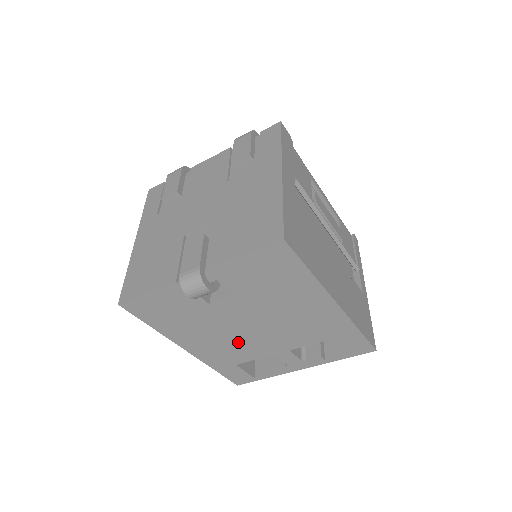
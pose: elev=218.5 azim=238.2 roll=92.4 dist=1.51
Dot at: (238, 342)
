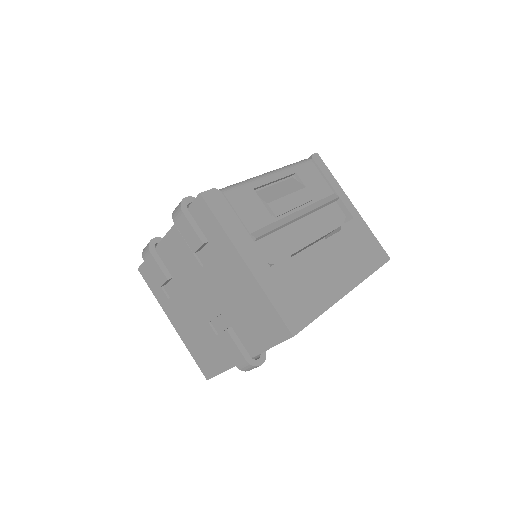
Dot at: occluded
